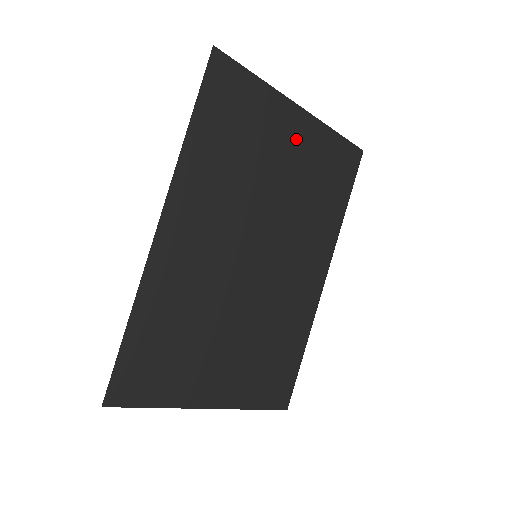
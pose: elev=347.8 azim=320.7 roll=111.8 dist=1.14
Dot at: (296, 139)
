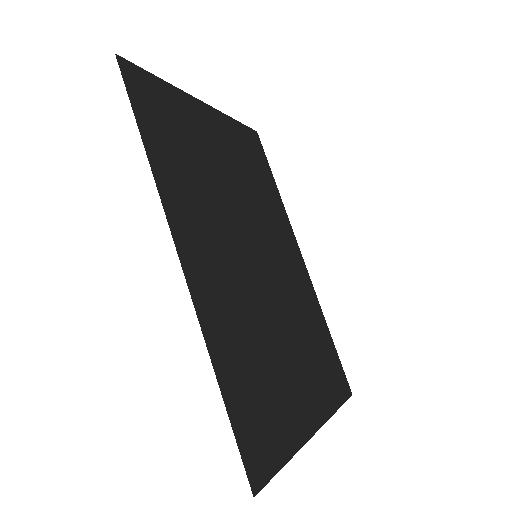
Dot at: (216, 133)
